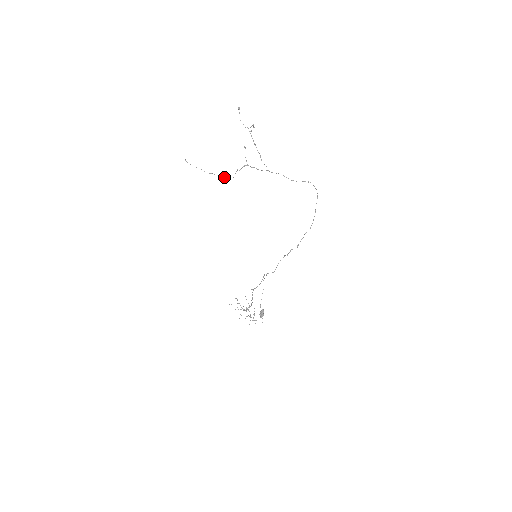
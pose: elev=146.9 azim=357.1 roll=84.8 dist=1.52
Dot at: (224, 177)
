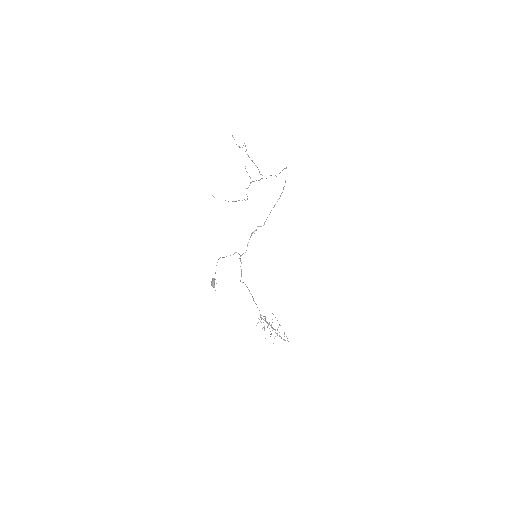
Dot at: occluded
